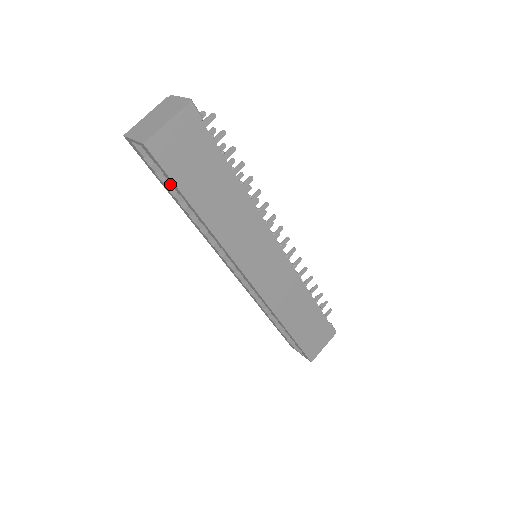
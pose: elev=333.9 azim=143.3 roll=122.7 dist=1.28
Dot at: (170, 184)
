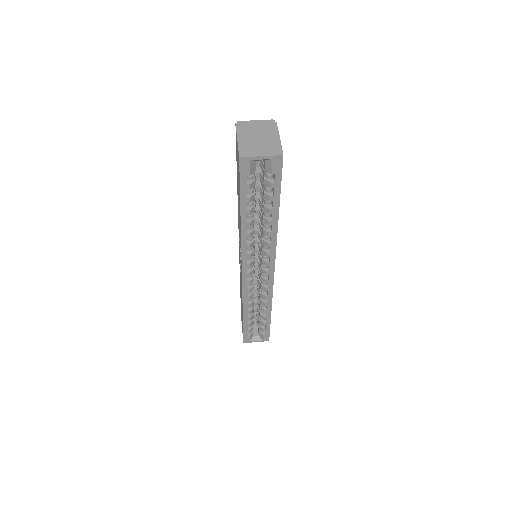
Dot at: (253, 197)
